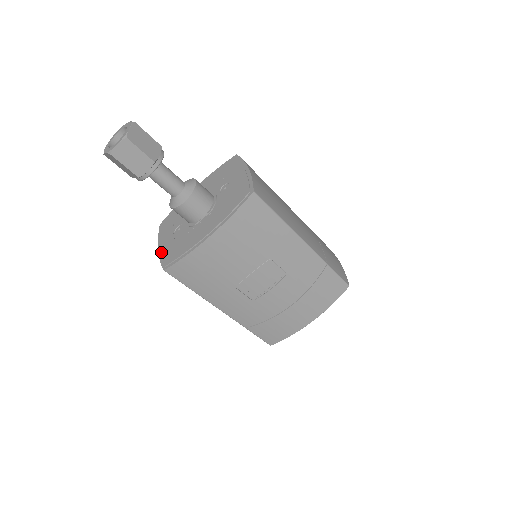
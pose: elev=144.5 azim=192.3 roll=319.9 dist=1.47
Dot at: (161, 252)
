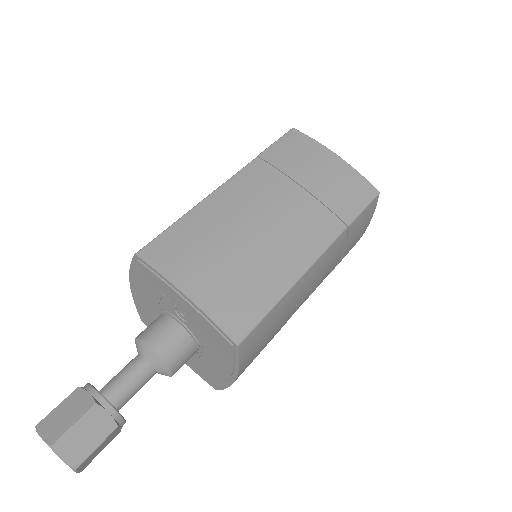
Dot at: occluded
